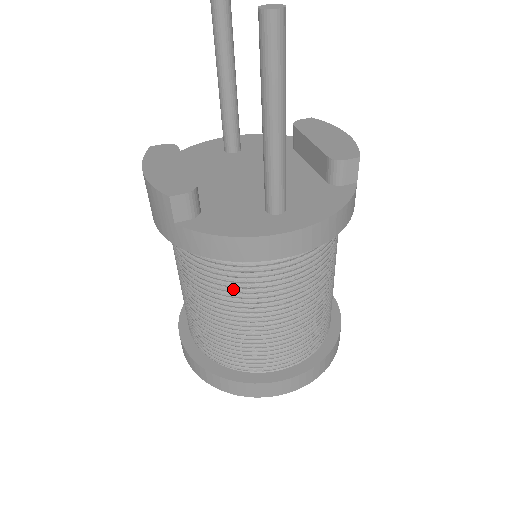
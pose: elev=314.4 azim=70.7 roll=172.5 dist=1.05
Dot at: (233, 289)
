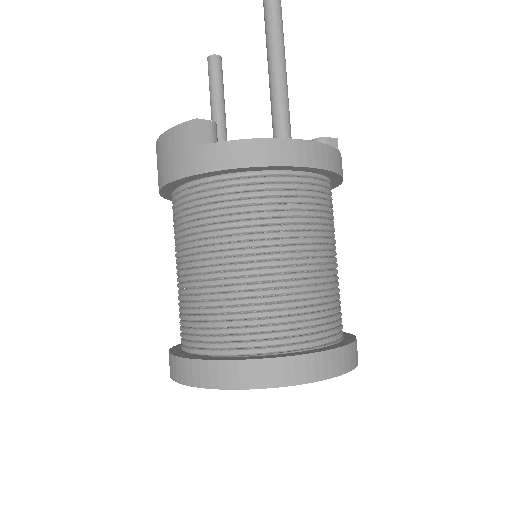
Dot at: (253, 220)
